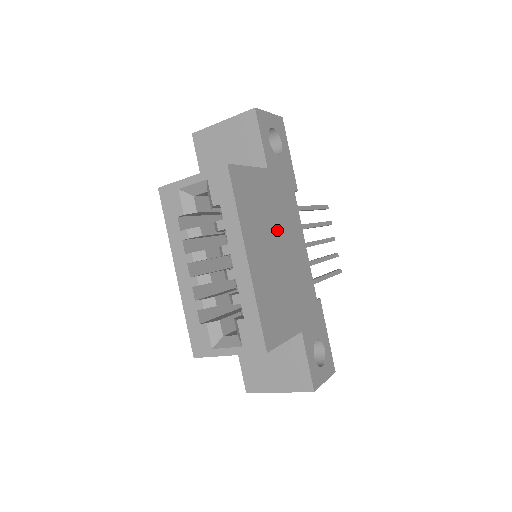
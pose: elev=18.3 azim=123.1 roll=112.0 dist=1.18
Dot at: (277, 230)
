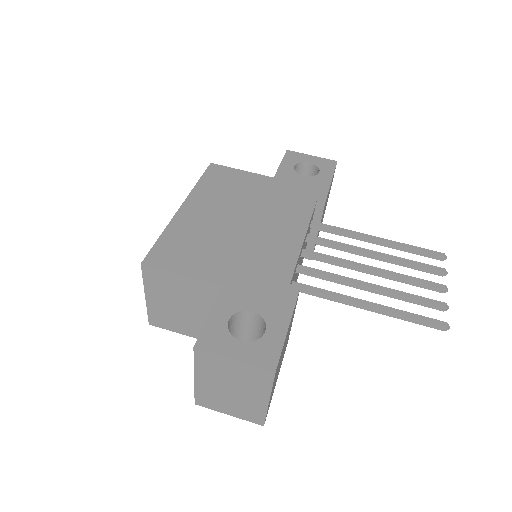
Dot at: (251, 210)
